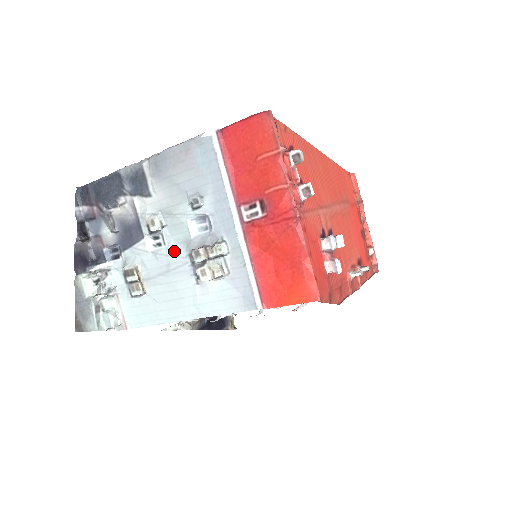
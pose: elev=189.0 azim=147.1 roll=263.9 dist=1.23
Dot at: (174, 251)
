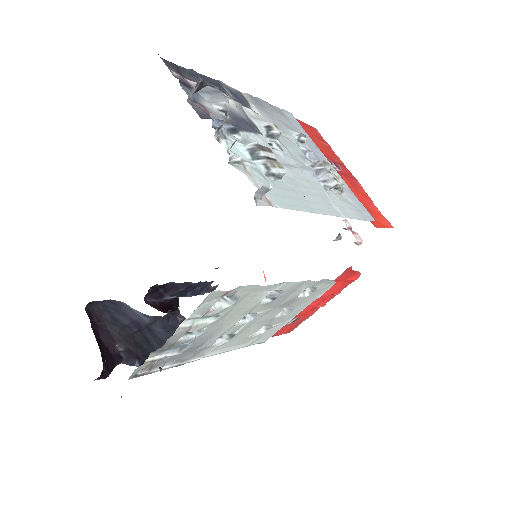
Dot at: (296, 158)
